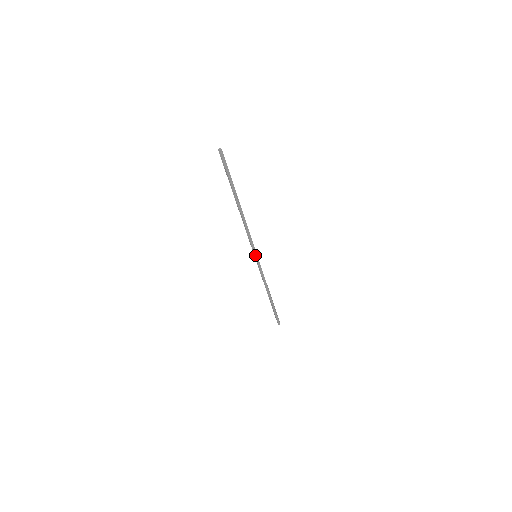
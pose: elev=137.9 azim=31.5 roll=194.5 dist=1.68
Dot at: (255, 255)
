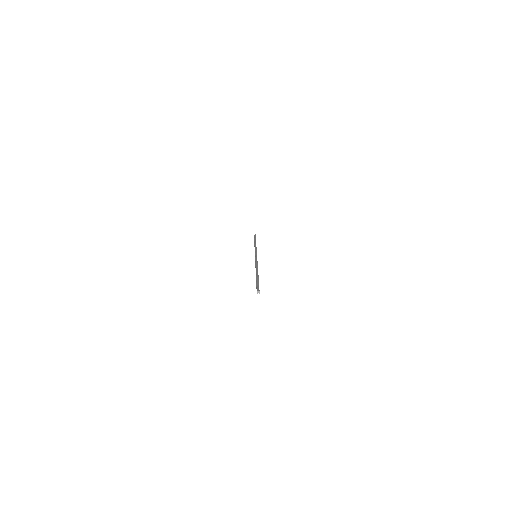
Dot at: occluded
